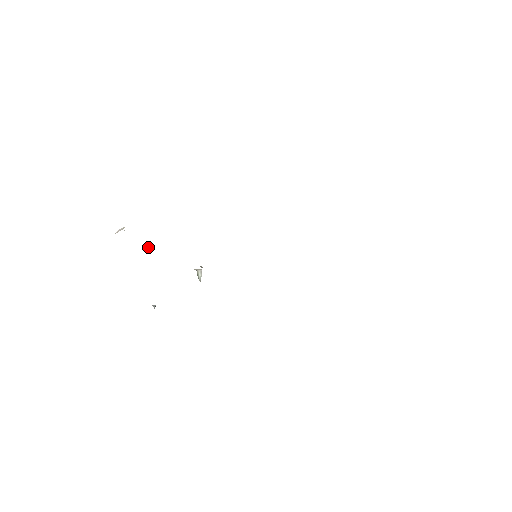
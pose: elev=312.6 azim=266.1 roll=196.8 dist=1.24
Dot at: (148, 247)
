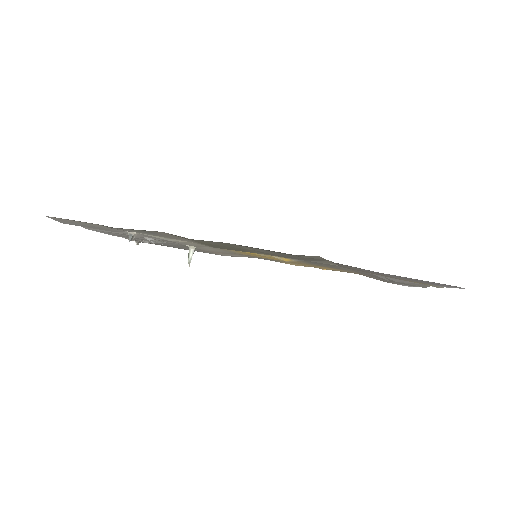
Dot at: occluded
